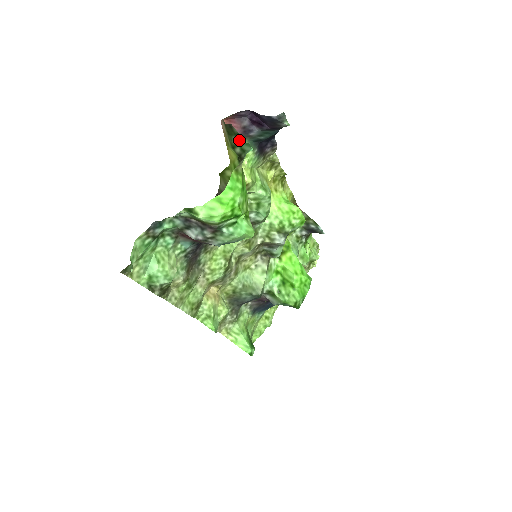
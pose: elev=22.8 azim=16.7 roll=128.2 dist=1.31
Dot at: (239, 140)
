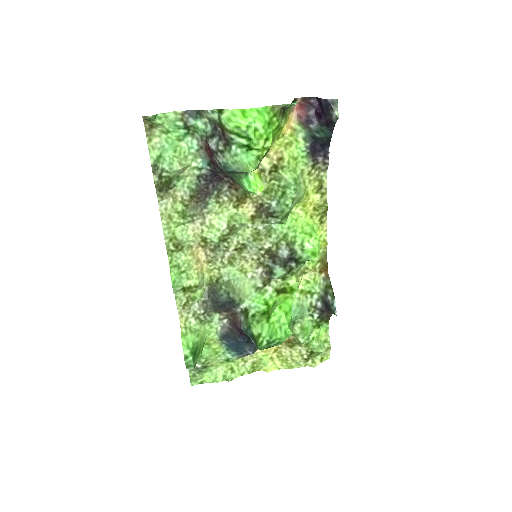
Dot at: occluded
